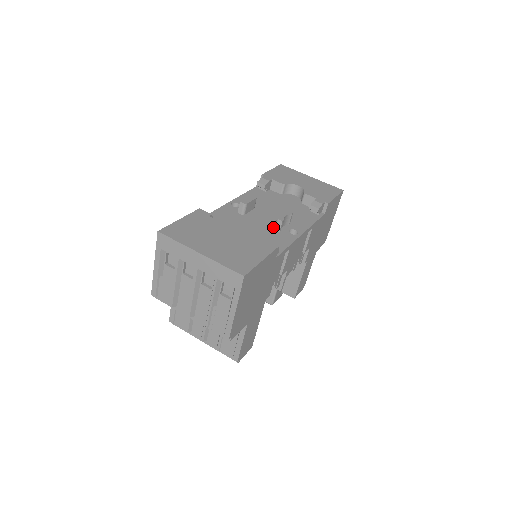
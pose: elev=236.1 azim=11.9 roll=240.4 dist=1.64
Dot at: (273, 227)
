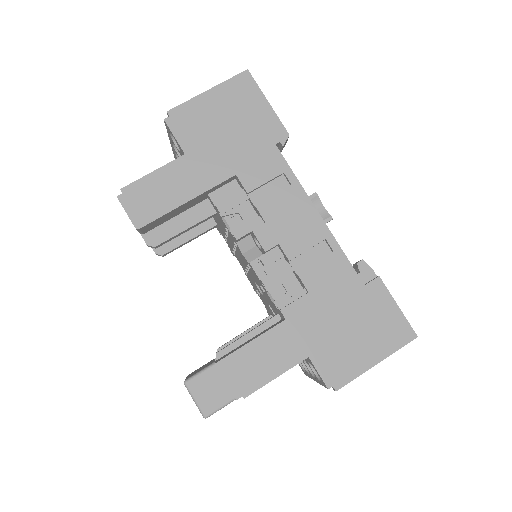
Dot at: occluded
